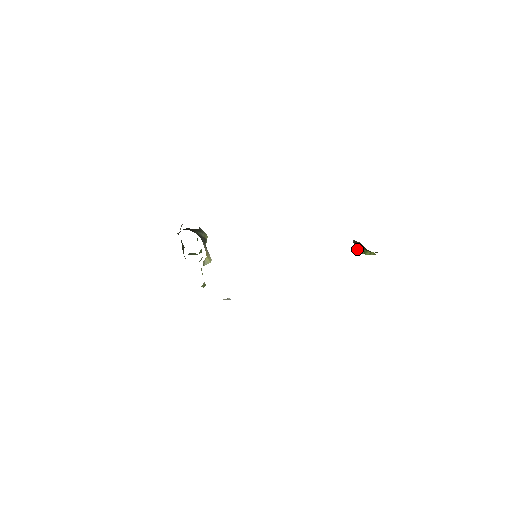
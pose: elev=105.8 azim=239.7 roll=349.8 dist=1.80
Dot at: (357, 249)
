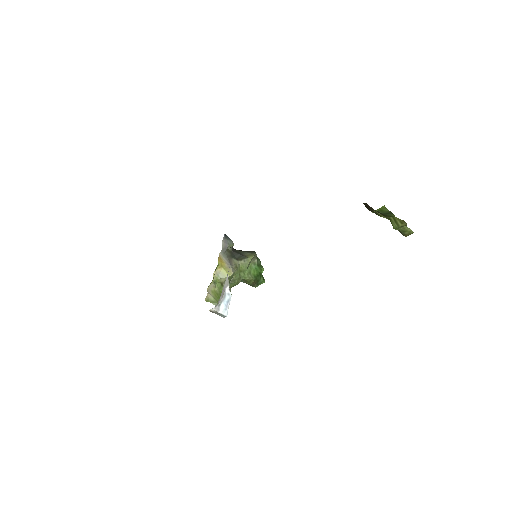
Dot at: occluded
